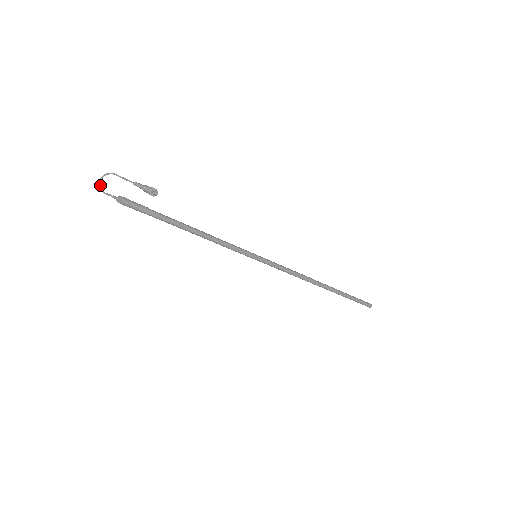
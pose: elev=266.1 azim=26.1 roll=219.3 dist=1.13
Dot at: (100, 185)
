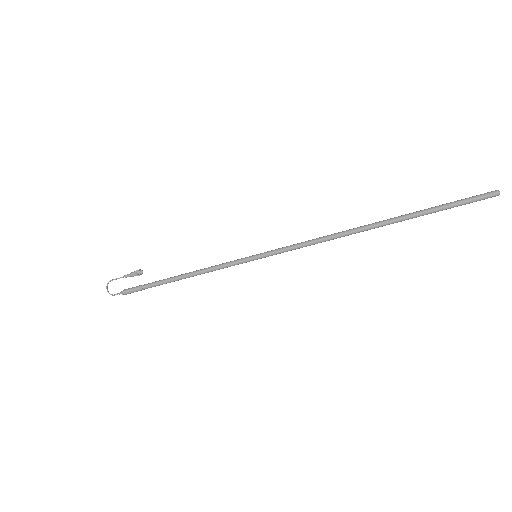
Dot at: (108, 292)
